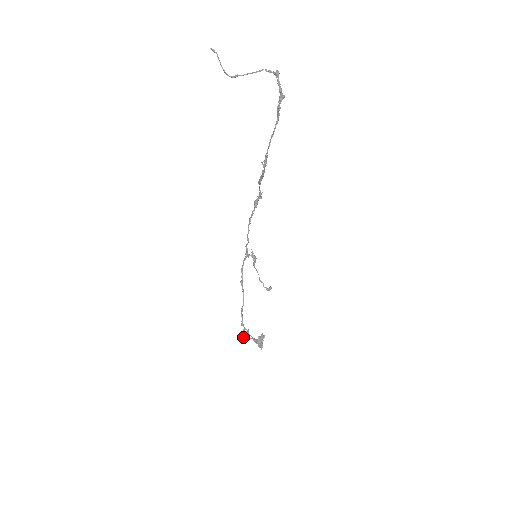
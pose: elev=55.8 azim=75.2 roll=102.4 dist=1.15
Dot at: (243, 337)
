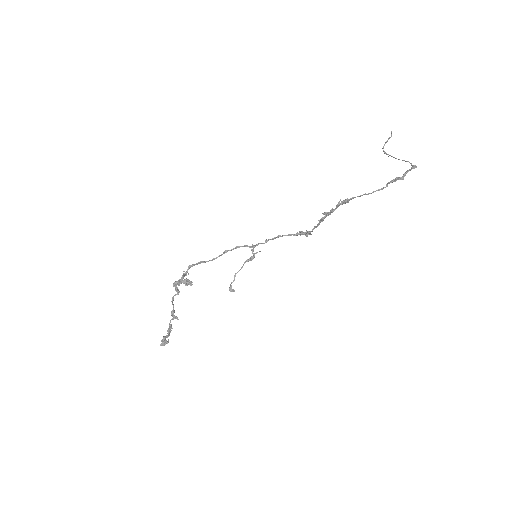
Dot at: (176, 281)
